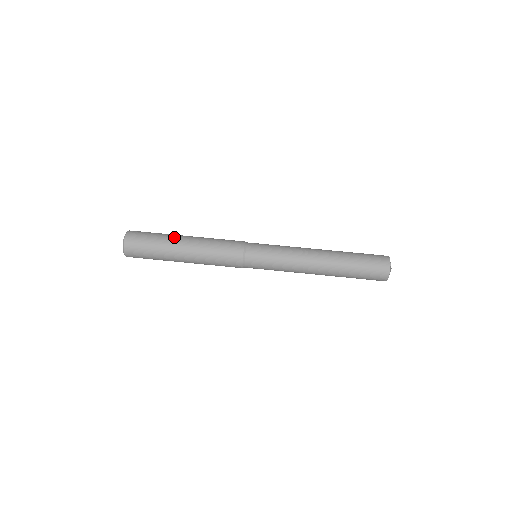
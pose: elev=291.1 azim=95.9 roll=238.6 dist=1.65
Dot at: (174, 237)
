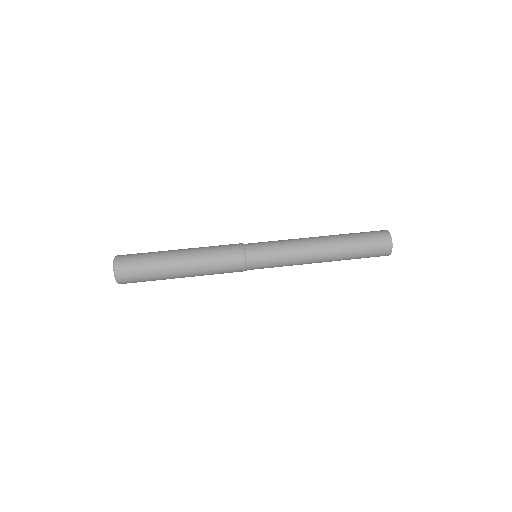
Dot at: (167, 258)
